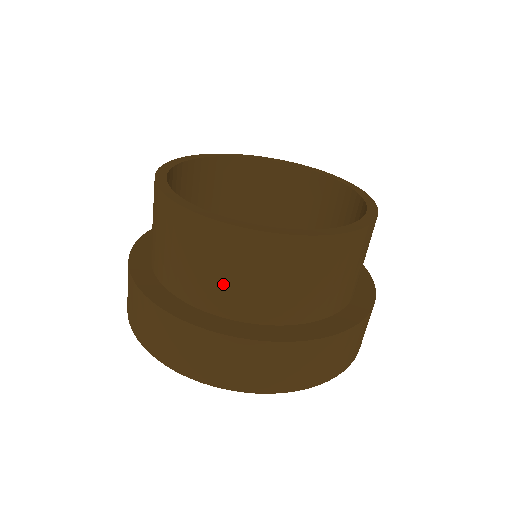
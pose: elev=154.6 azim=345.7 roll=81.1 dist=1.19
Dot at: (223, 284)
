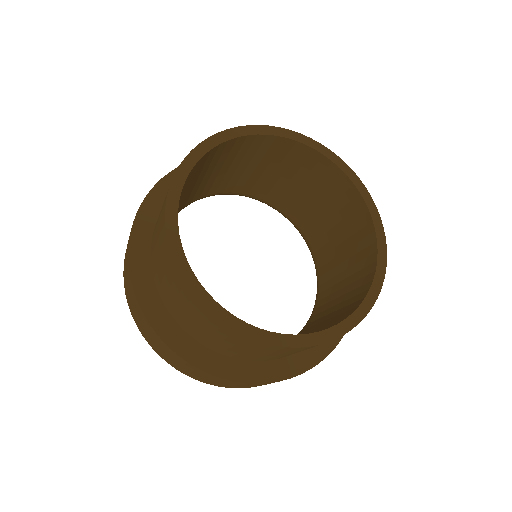
Dot at: (209, 337)
